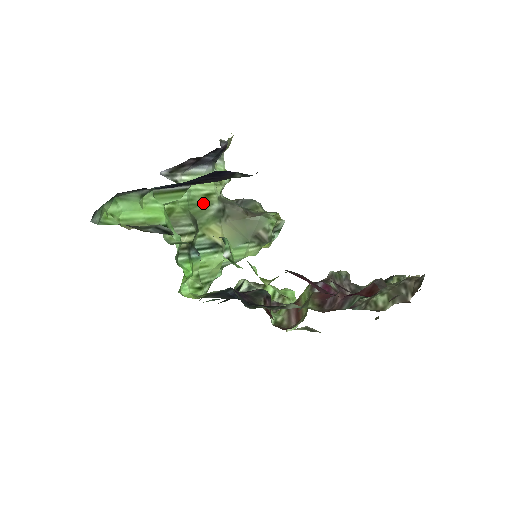
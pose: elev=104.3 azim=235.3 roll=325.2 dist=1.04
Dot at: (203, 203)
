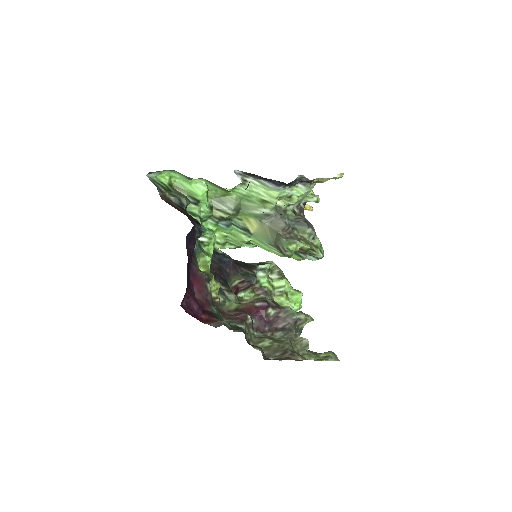
Dot at: (257, 203)
